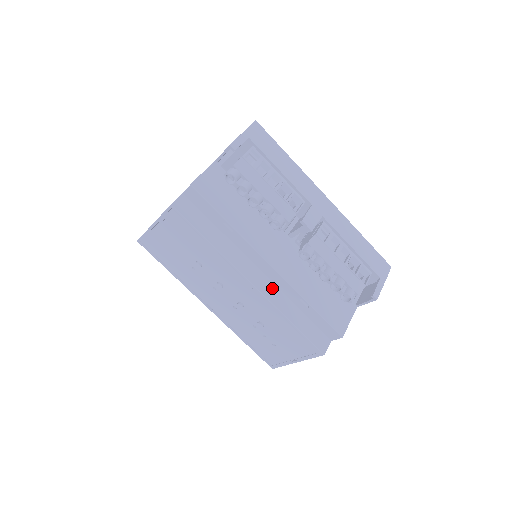
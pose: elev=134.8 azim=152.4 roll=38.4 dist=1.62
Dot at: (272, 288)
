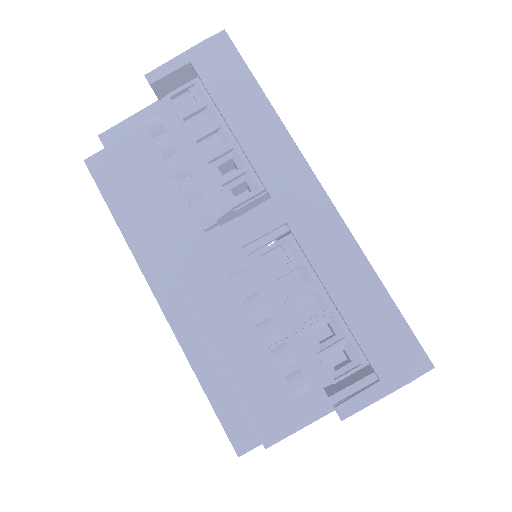
Dot at: (190, 317)
